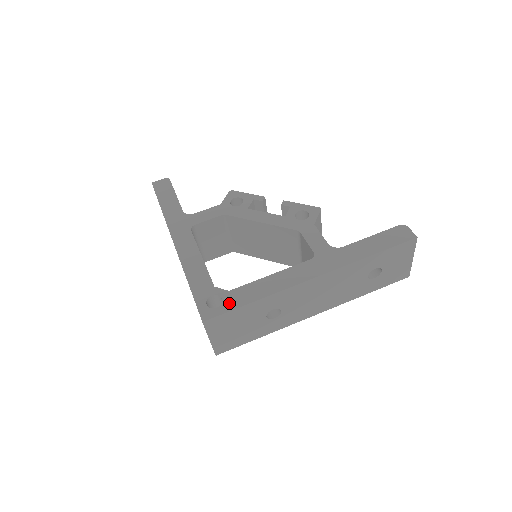
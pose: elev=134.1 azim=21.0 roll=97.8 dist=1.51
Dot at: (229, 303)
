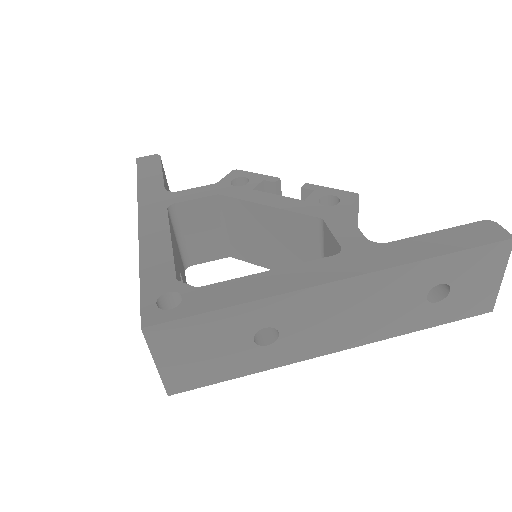
Dot at: (192, 304)
